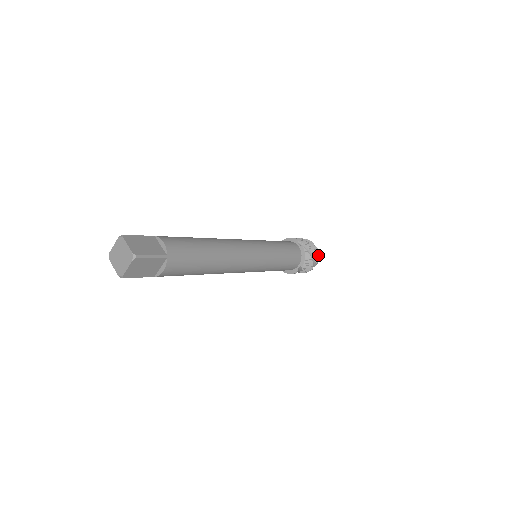
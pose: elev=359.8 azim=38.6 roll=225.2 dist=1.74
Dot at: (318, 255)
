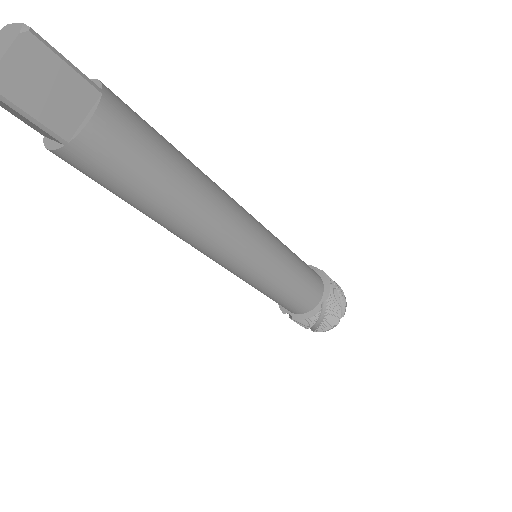
Dot at: (344, 296)
